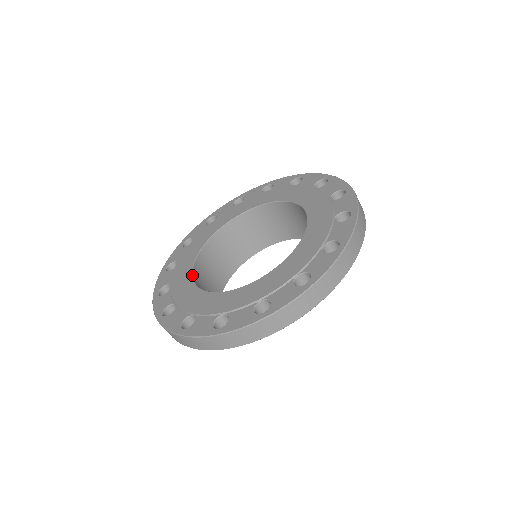
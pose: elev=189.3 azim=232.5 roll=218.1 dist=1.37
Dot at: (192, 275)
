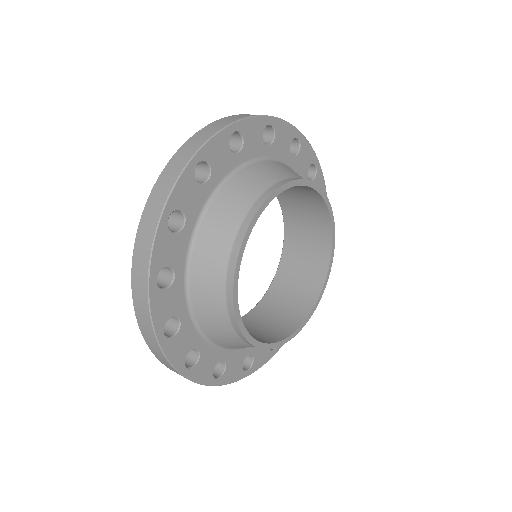
Dot at: occluded
